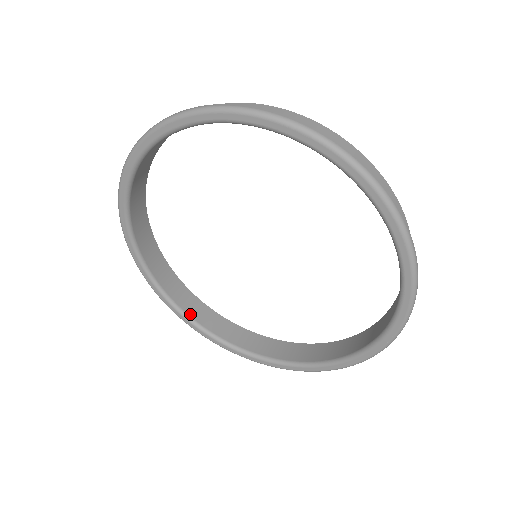
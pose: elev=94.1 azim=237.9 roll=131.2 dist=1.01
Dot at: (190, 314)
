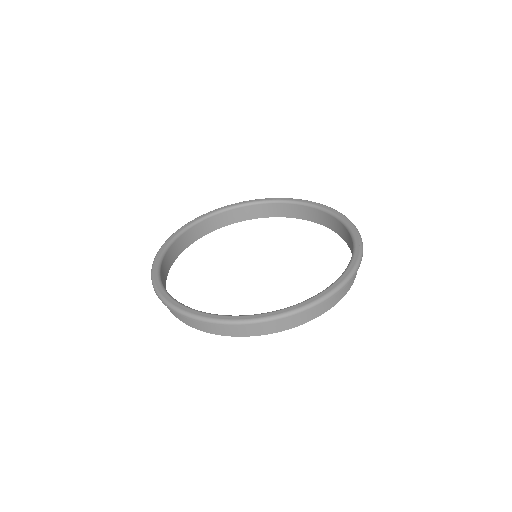
Dot at: occluded
